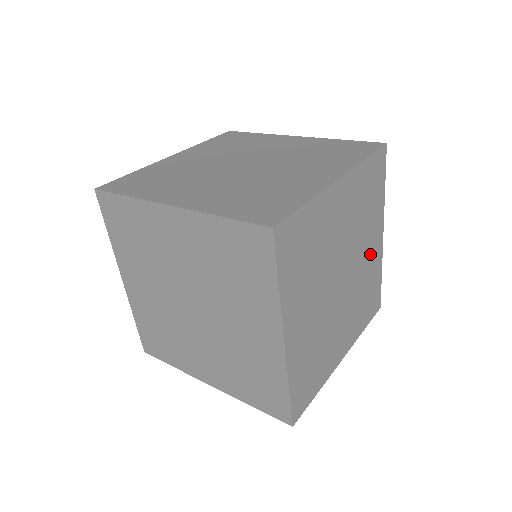
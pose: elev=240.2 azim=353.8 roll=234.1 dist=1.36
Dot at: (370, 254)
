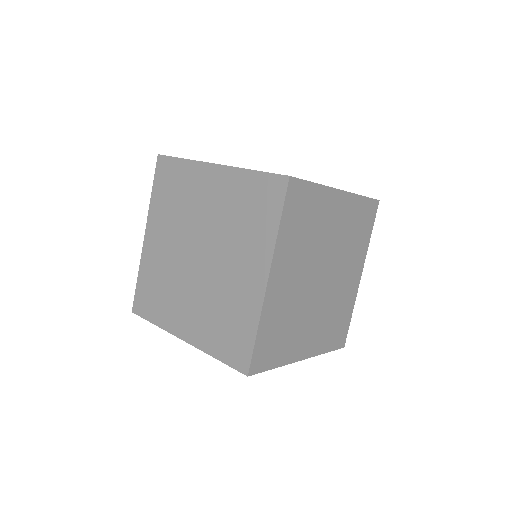
Dot at: (348, 282)
